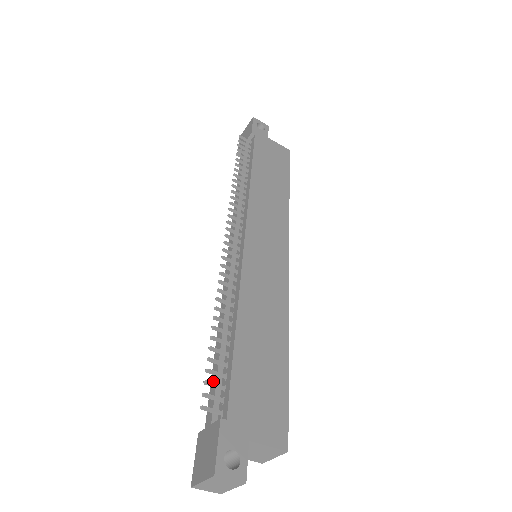
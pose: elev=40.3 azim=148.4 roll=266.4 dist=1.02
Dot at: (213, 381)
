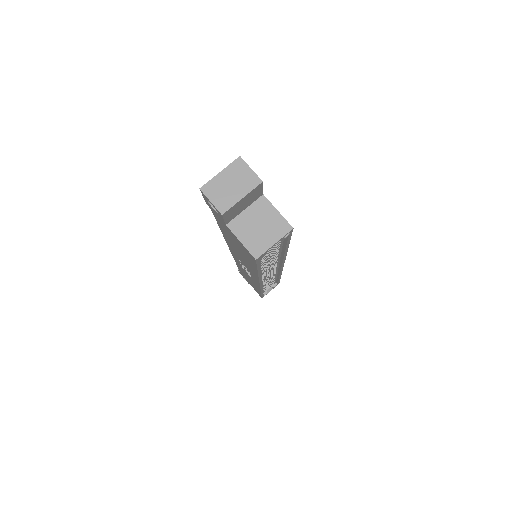
Dot at: occluded
